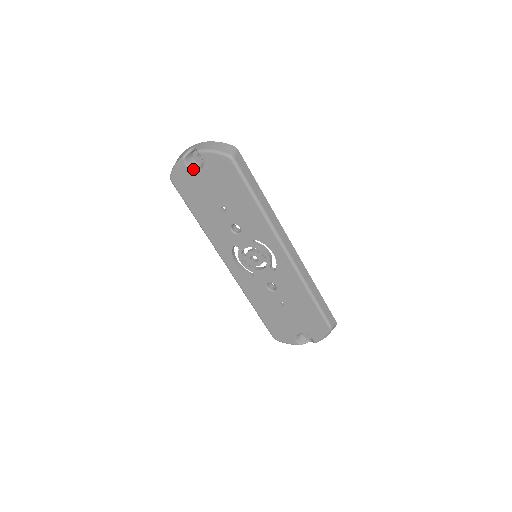
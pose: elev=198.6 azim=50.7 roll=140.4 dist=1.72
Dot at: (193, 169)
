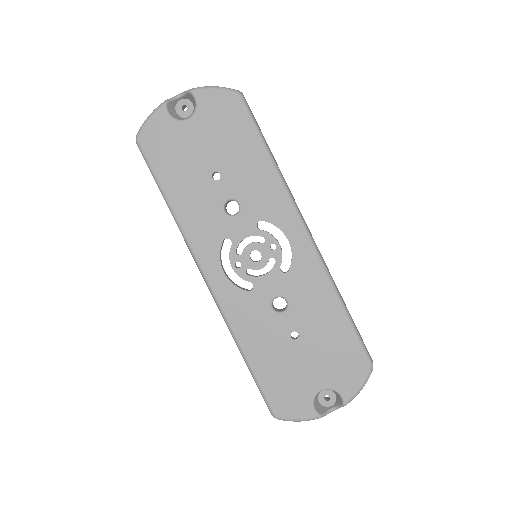
Dot at: (177, 119)
